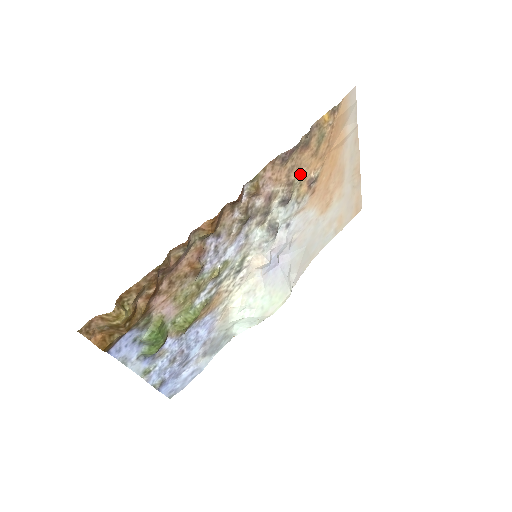
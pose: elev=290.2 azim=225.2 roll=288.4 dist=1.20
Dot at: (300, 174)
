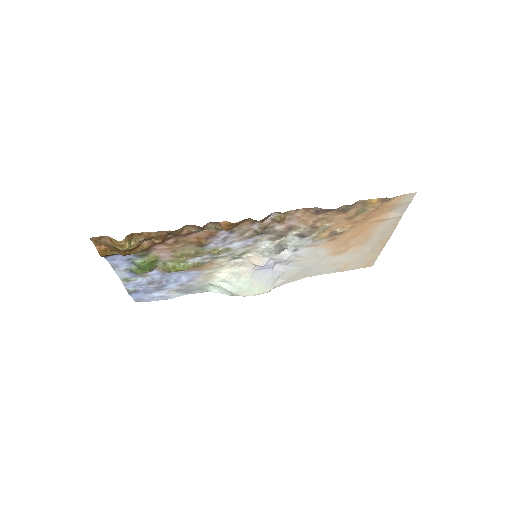
Dot at: (327, 225)
